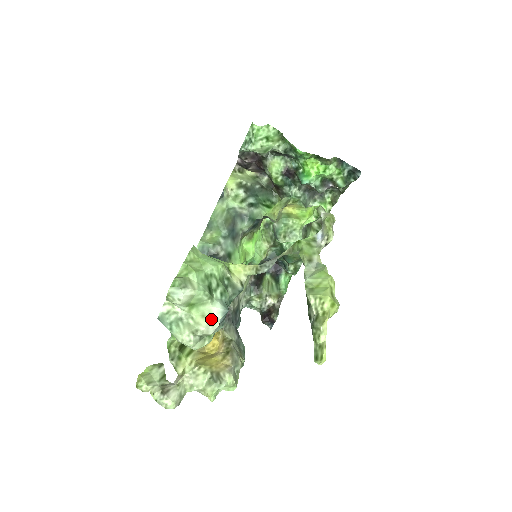
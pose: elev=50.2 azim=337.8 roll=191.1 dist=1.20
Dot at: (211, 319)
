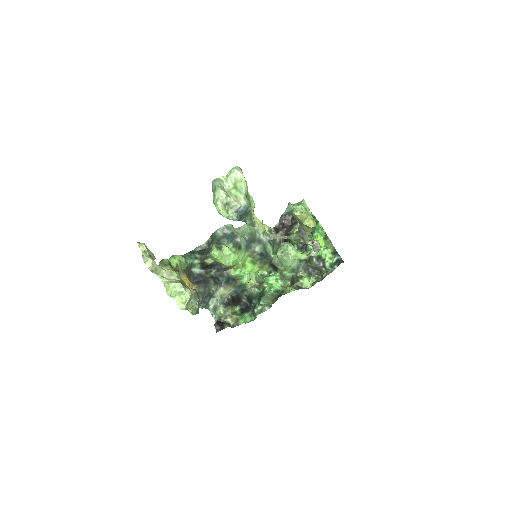
Dot at: (238, 201)
